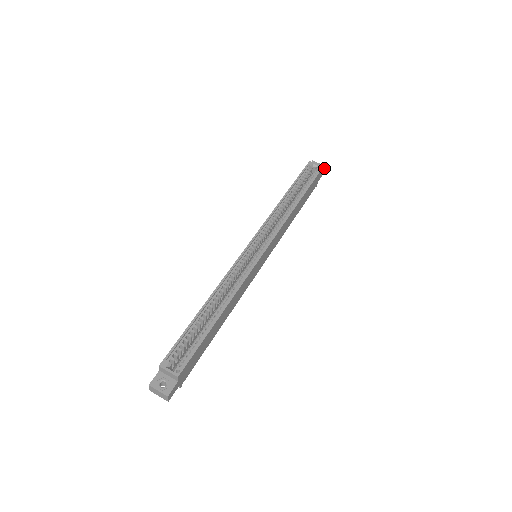
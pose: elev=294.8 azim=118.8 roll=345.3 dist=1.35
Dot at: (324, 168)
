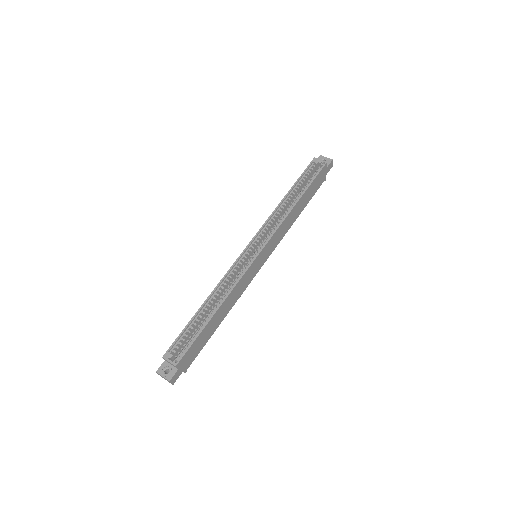
Dot at: (331, 162)
